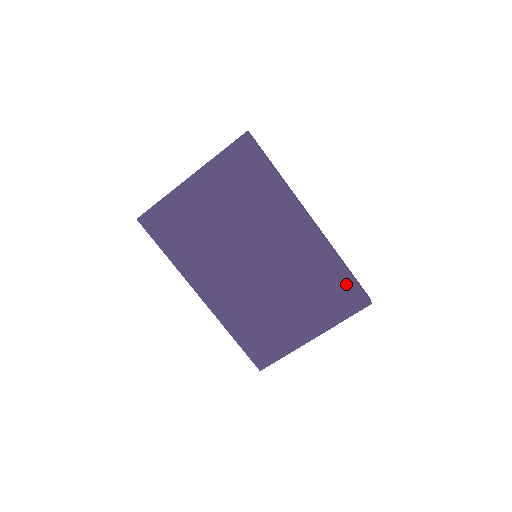
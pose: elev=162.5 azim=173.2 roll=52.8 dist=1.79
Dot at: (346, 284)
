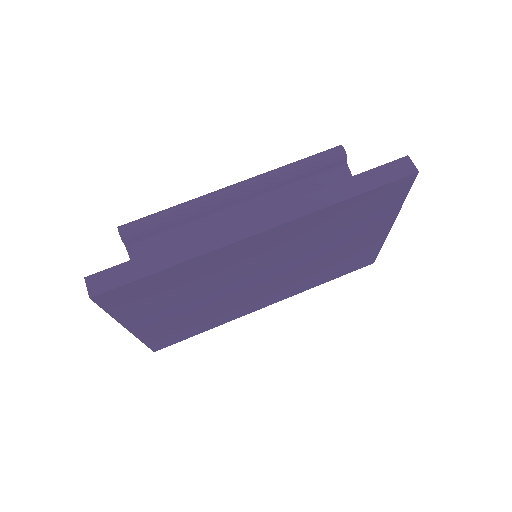
Dot at: (369, 198)
